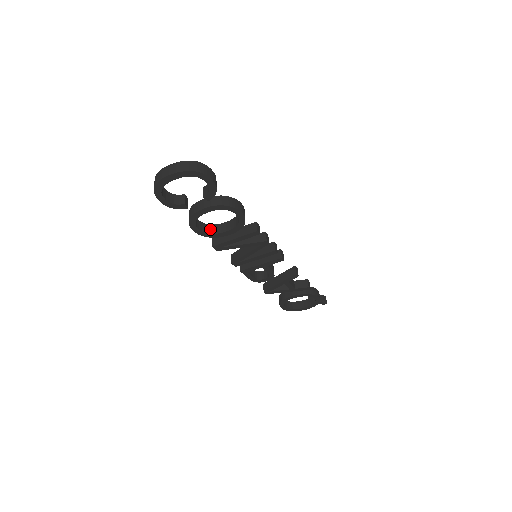
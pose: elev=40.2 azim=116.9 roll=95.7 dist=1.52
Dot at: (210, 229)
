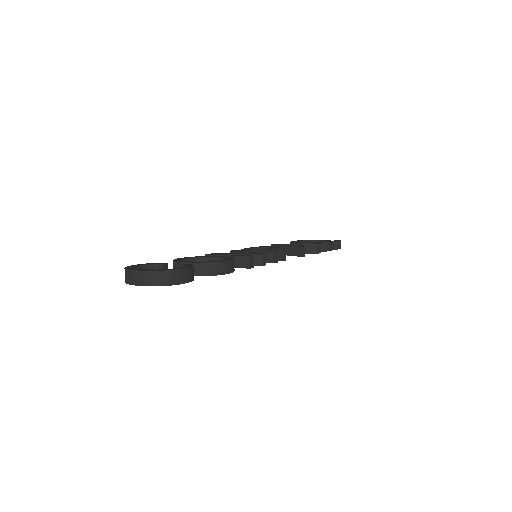
Dot at: occluded
